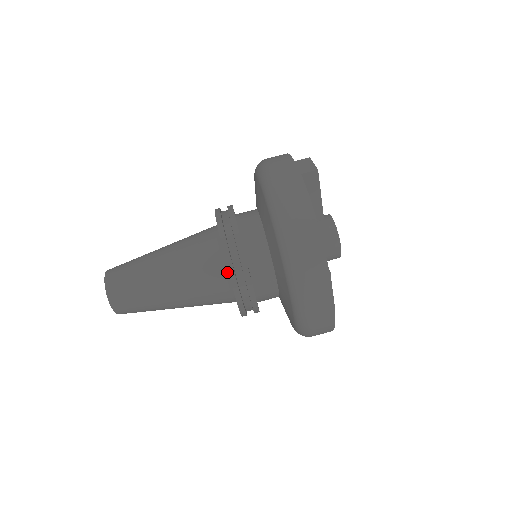
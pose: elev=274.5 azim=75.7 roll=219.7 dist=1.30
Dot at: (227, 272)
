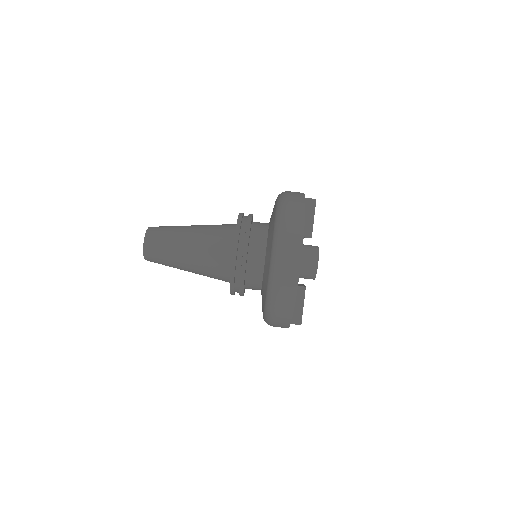
Dot at: (233, 242)
